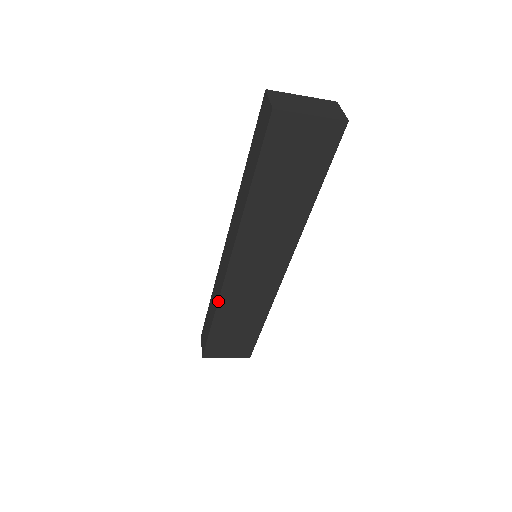
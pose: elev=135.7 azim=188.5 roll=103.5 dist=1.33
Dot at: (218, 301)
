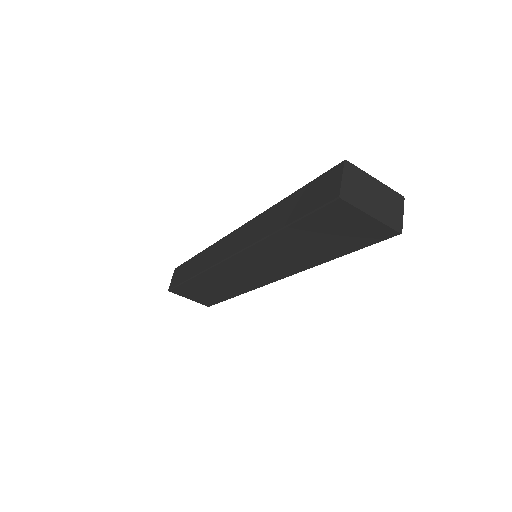
Dot at: (203, 271)
